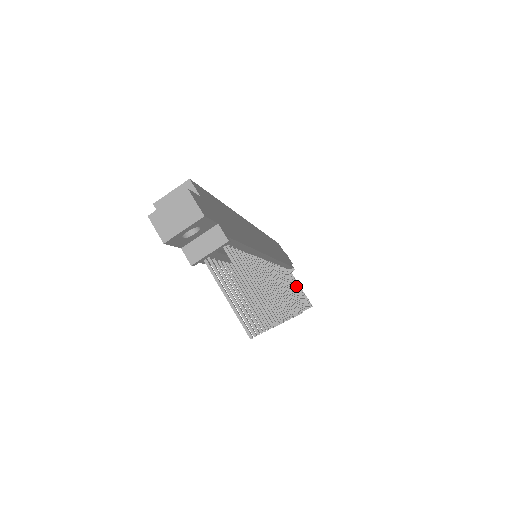
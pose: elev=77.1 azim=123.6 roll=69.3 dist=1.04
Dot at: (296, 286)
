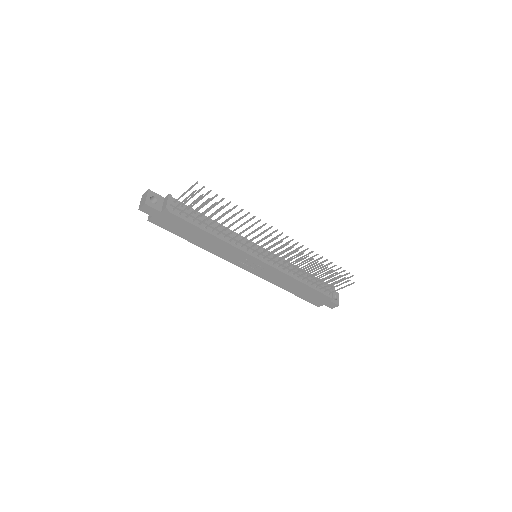
Dot at: (322, 271)
